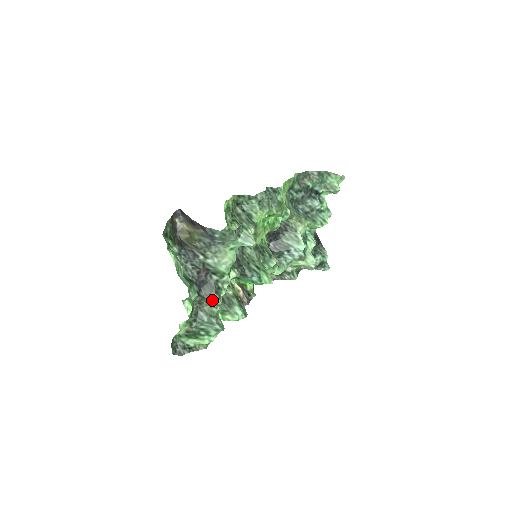
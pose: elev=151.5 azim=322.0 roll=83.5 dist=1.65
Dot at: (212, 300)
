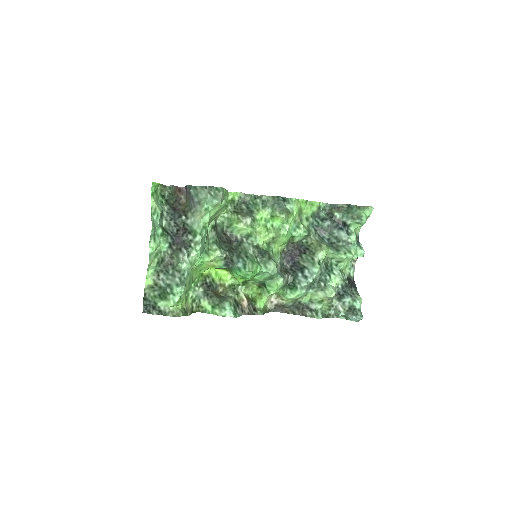
Dot at: (179, 253)
